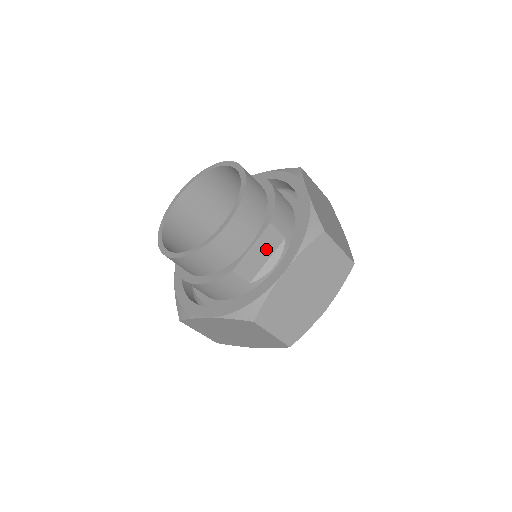
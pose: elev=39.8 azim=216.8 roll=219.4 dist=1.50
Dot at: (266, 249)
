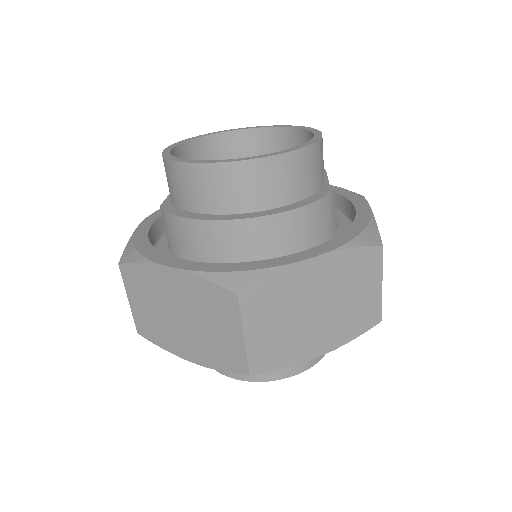
Dot at: occluded
